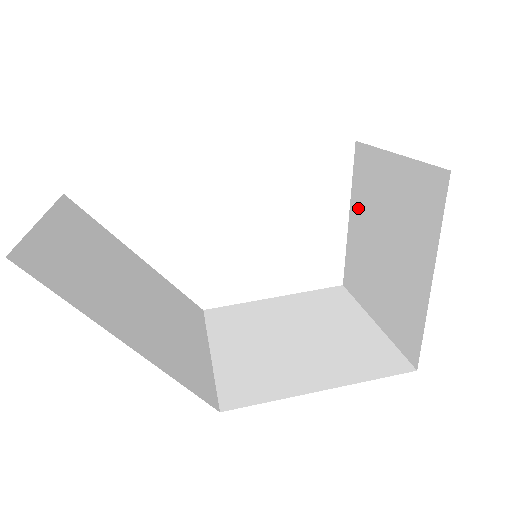
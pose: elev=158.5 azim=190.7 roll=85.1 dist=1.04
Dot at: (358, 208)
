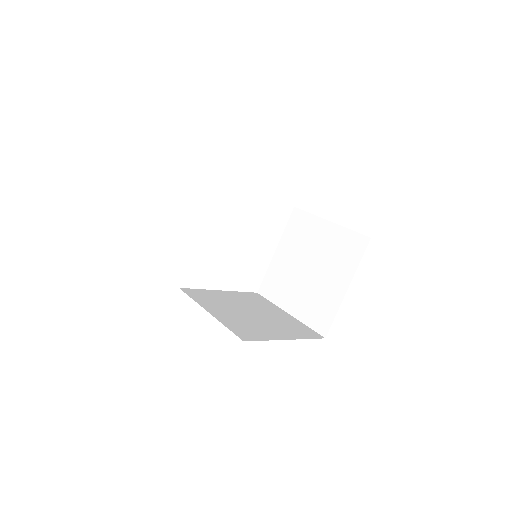
Dot at: (288, 246)
